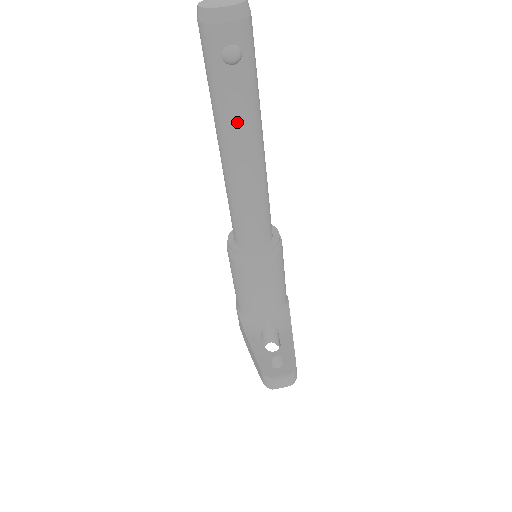
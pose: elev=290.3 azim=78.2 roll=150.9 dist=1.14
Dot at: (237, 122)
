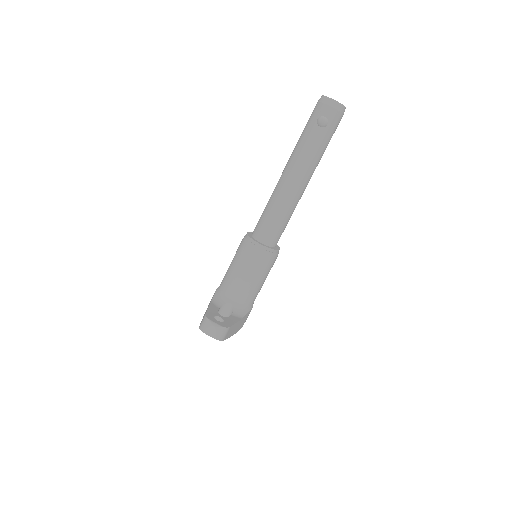
Dot at: (303, 156)
